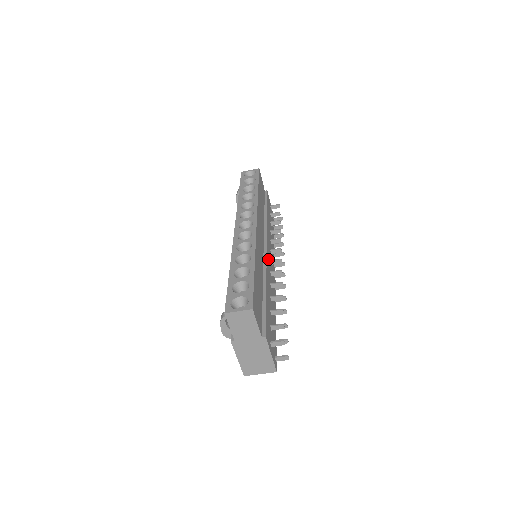
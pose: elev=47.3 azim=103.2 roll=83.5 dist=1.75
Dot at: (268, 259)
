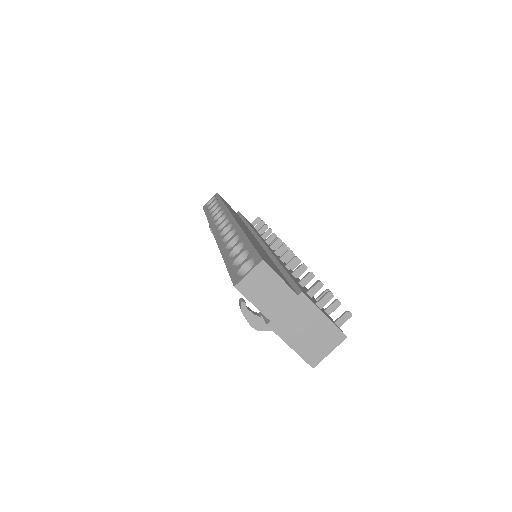
Dot at: occluded
